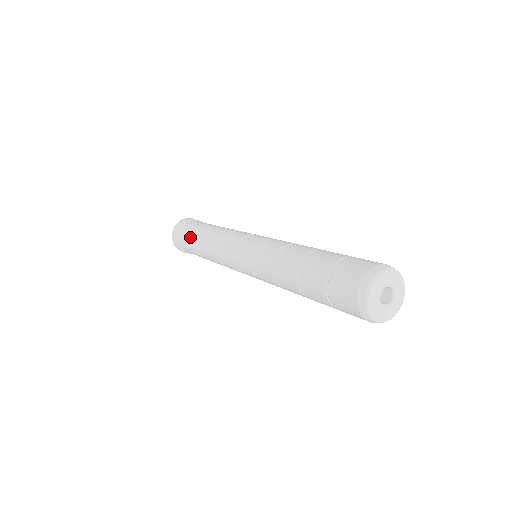
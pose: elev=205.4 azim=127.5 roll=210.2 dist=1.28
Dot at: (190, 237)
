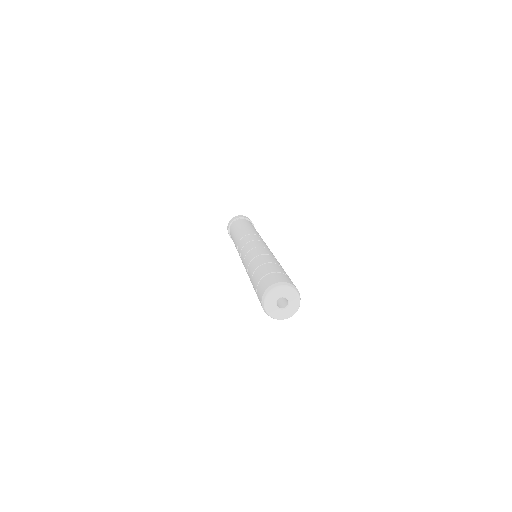
Dot at: (245, 223)
